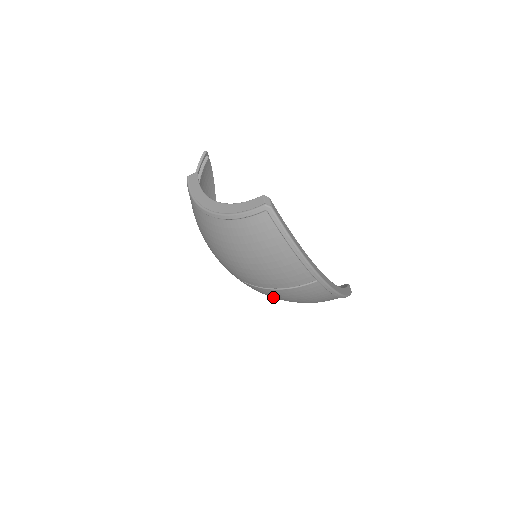
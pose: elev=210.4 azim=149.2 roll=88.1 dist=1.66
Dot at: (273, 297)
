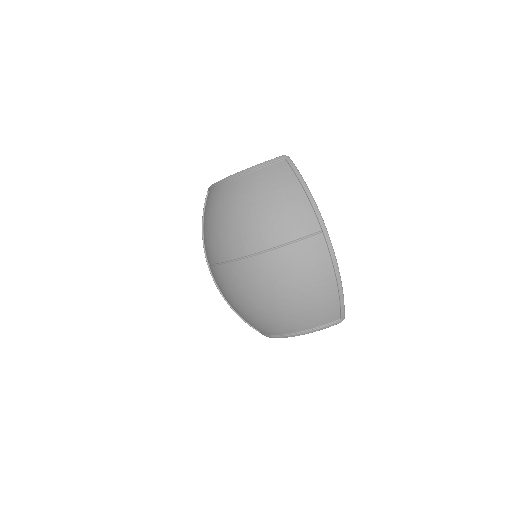
Dot at: (271, 283)
